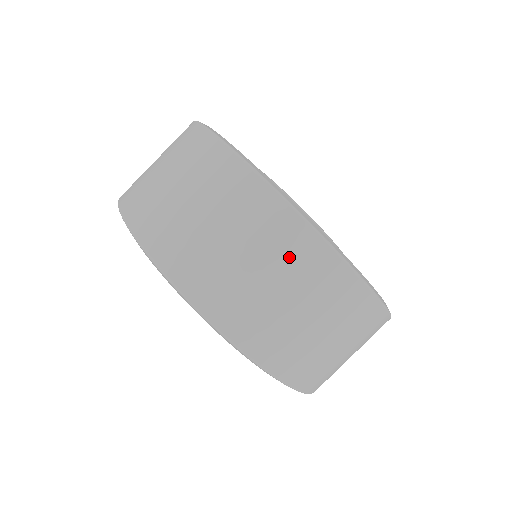
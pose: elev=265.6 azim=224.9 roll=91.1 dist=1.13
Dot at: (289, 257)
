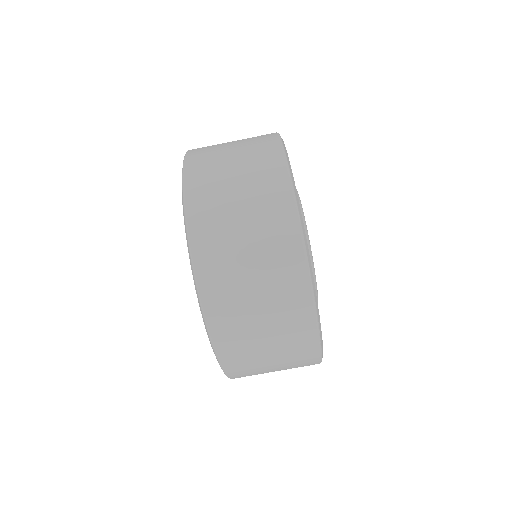
Dot at: (277, 268)
